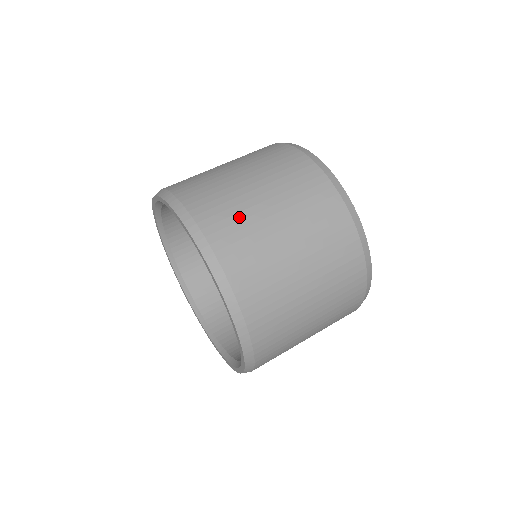
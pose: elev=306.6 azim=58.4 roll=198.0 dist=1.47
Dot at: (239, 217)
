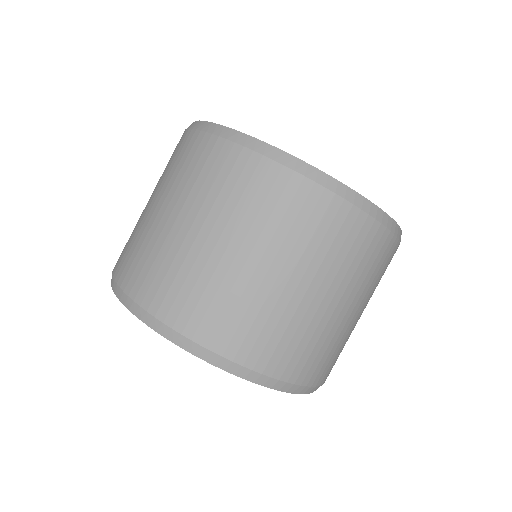
Dot at: (314, 341)
